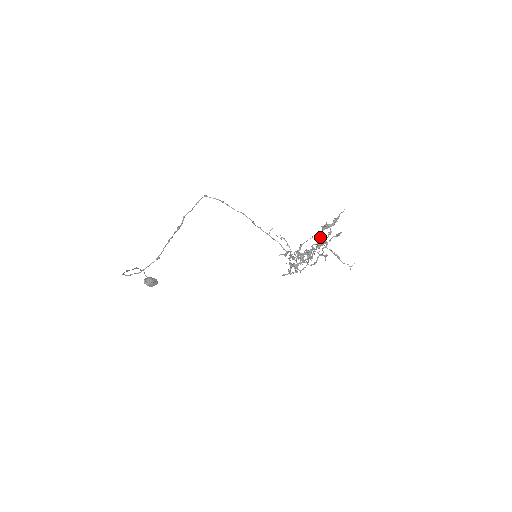
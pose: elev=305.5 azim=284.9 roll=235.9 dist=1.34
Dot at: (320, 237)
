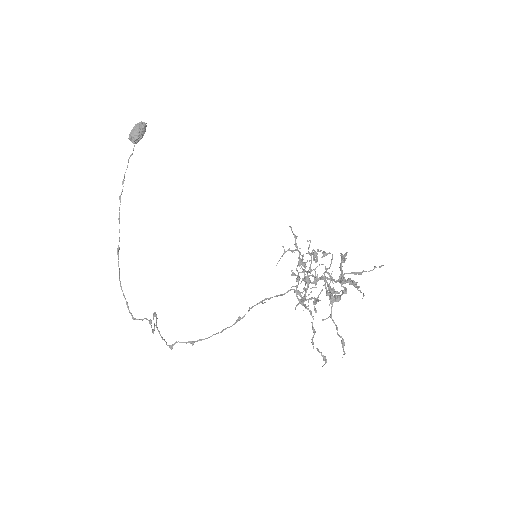
Dot at: (330, 296)
